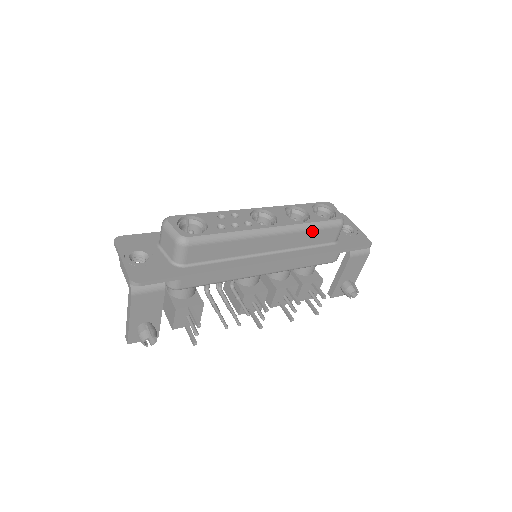
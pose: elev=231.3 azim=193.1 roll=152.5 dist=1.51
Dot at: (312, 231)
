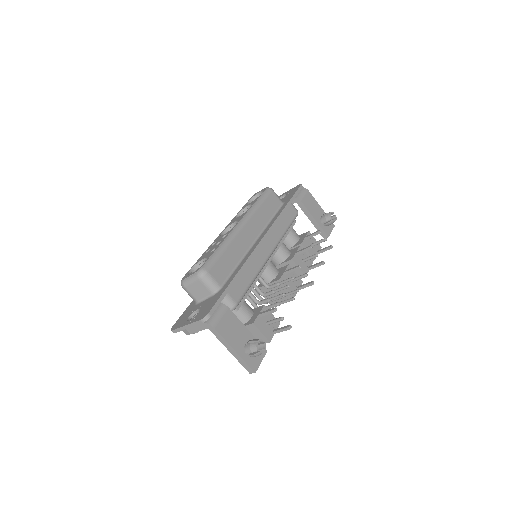
Dot at: (261, 206)
